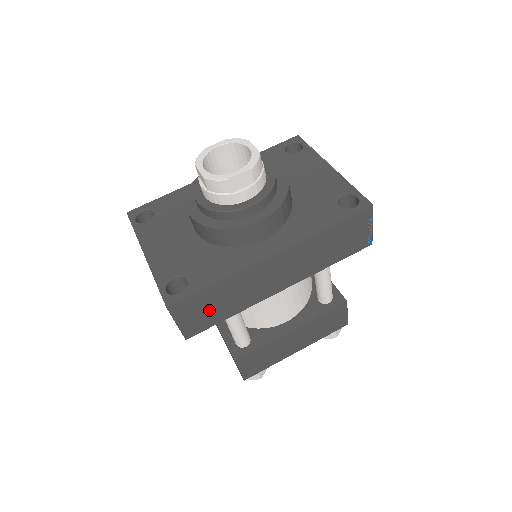
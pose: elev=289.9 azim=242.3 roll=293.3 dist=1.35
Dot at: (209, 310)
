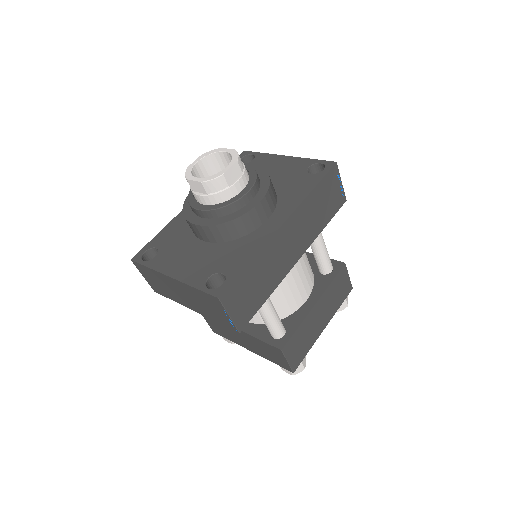
Dot at: (250, 294)
